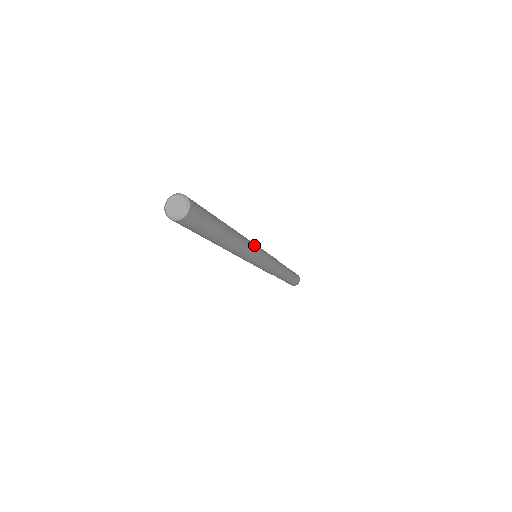
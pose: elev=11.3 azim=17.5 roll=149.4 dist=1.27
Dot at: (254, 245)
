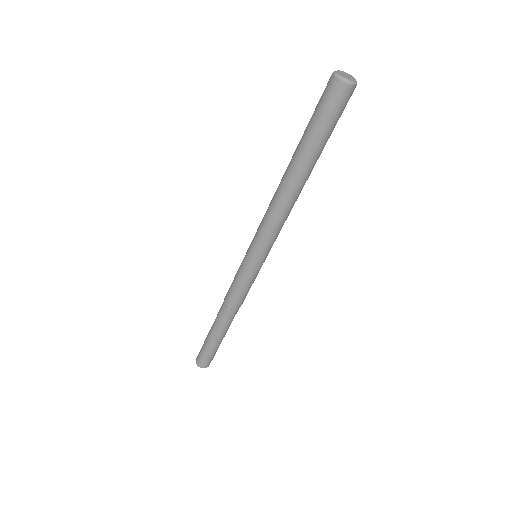
Dot at: occluded
